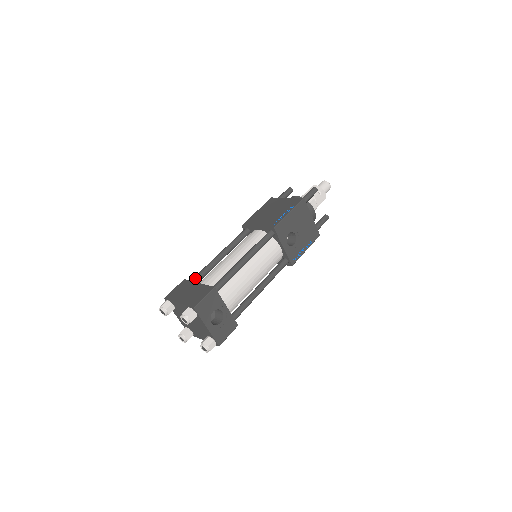
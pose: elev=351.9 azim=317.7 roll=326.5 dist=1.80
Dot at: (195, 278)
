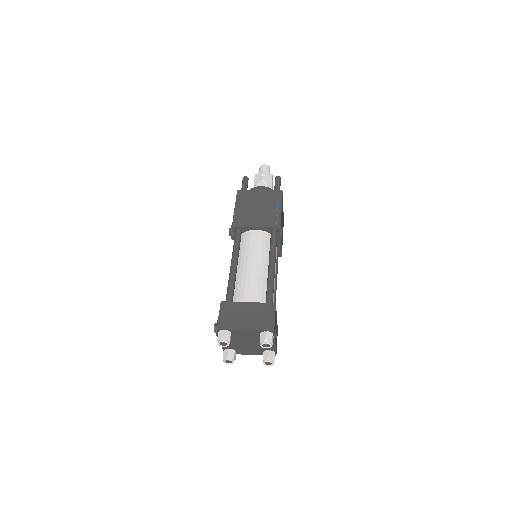
Dot at: (231, 297)
